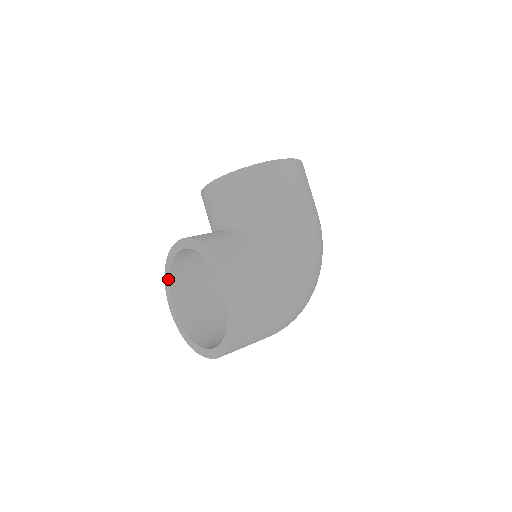
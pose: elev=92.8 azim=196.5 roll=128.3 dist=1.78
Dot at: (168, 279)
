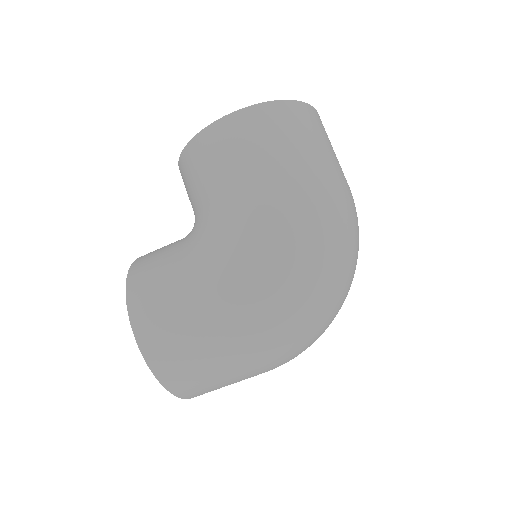
Dot at: occluded
